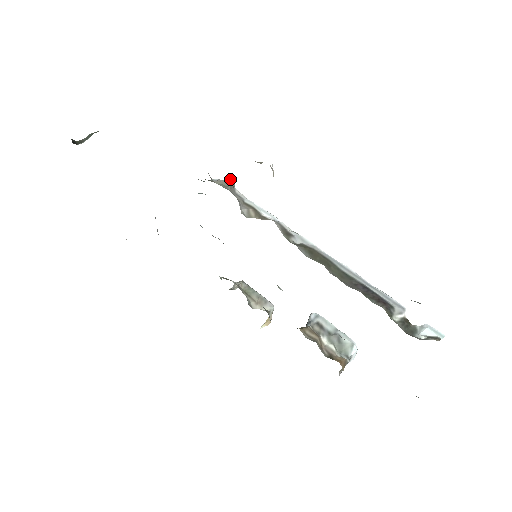
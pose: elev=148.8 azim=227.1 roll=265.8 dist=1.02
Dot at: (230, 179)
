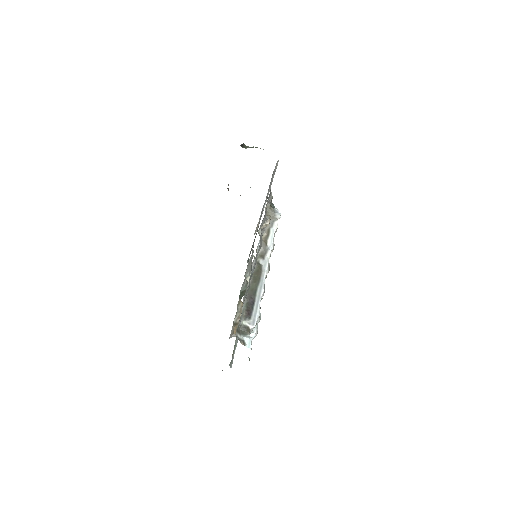
Dot at: (277, 214)
